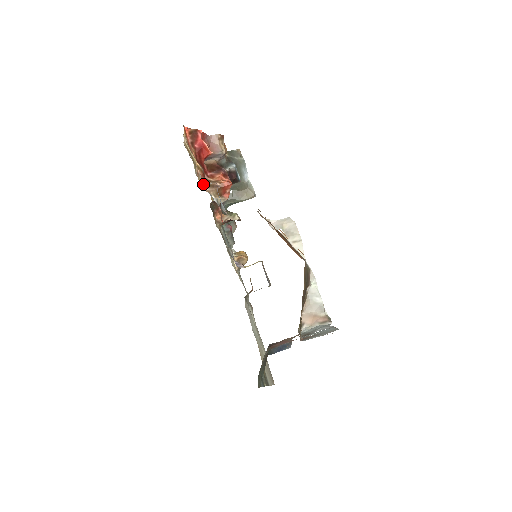
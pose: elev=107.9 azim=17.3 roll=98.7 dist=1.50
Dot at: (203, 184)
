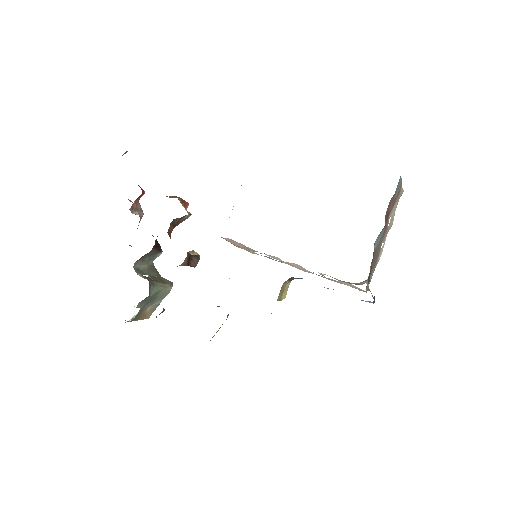
Dot at: occluded
